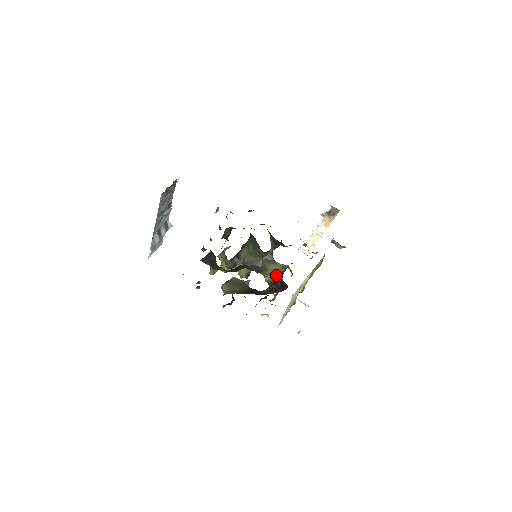
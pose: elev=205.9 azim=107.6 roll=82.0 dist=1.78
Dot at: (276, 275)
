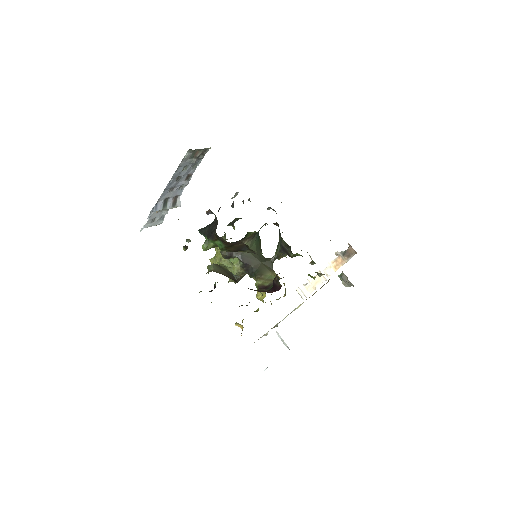
Dot at: (270, 281)
